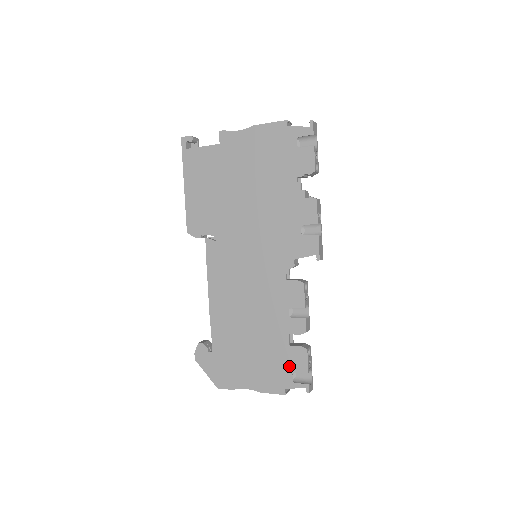
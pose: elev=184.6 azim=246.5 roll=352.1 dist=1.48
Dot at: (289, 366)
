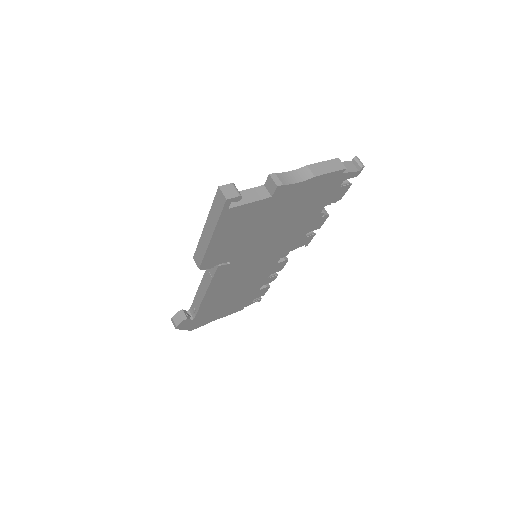
Dot at: (253, 298)
